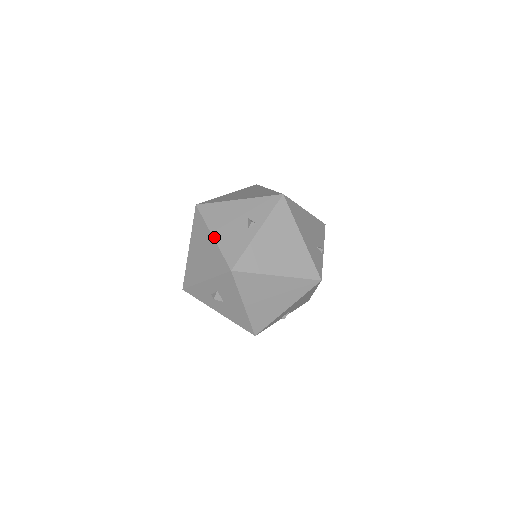
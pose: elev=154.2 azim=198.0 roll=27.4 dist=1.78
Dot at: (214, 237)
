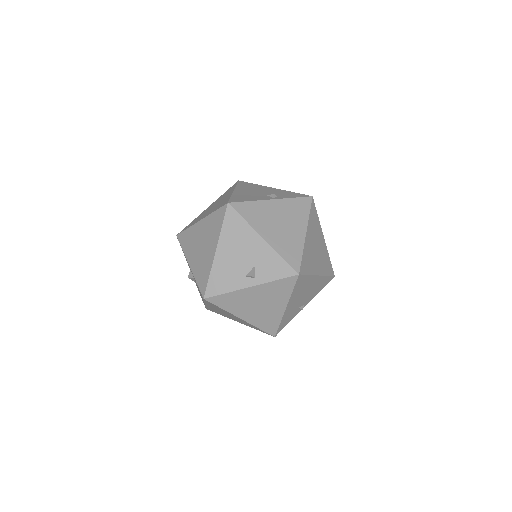
Dot at: (216, 254)
